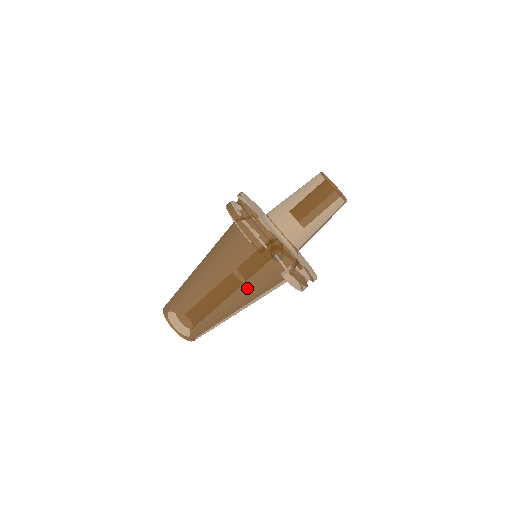
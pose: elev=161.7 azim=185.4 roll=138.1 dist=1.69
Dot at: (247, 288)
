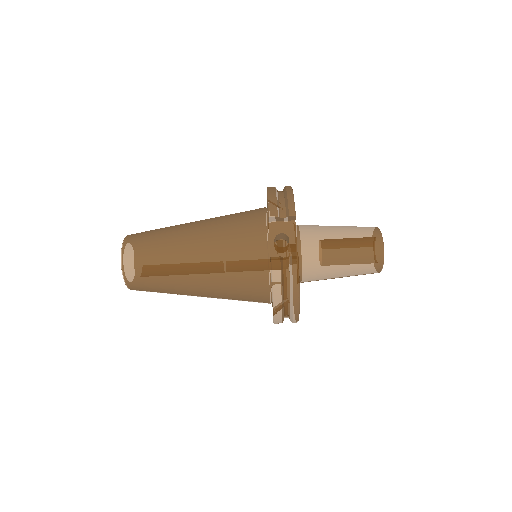
Dot at: (226, 255)
